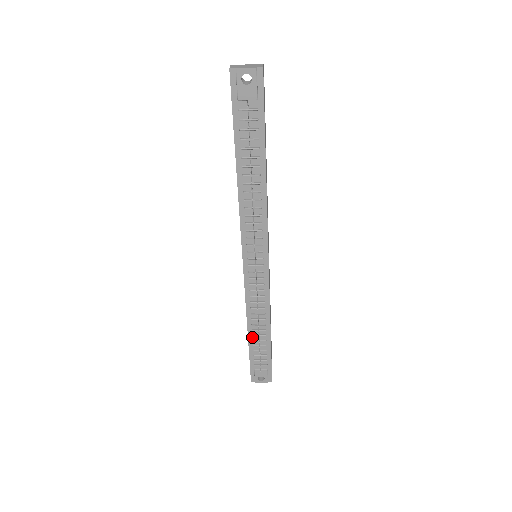
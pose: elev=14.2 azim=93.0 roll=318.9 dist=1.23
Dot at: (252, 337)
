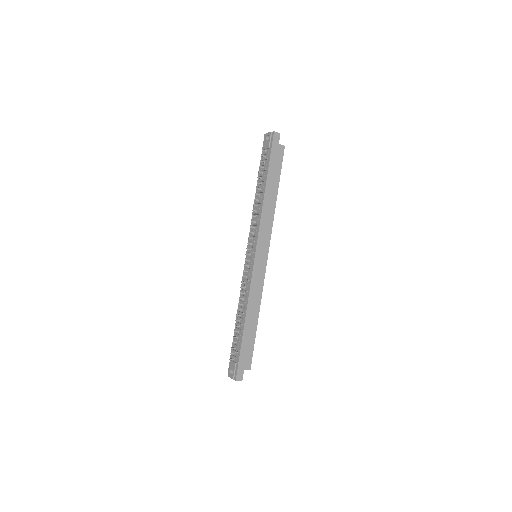
Dot at: (237, 325)
